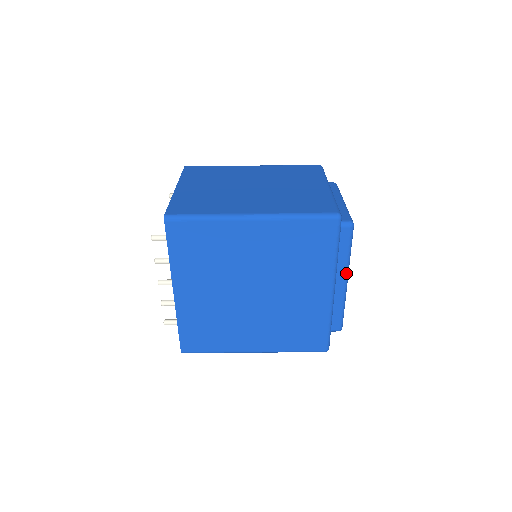
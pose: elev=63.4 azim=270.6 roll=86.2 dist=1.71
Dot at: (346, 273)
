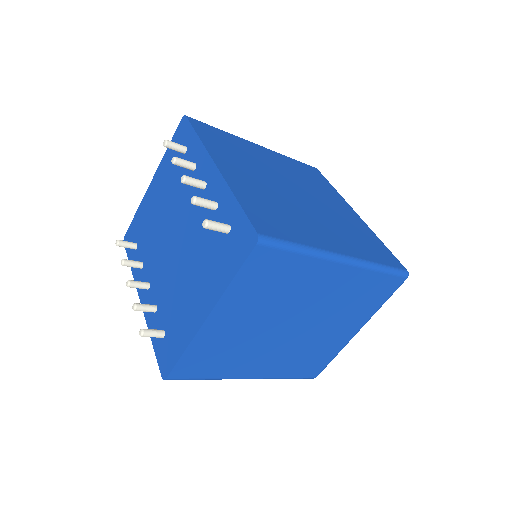
Dot at: occluded
